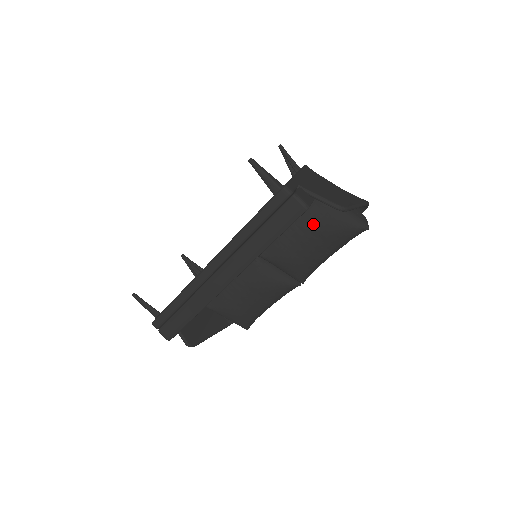
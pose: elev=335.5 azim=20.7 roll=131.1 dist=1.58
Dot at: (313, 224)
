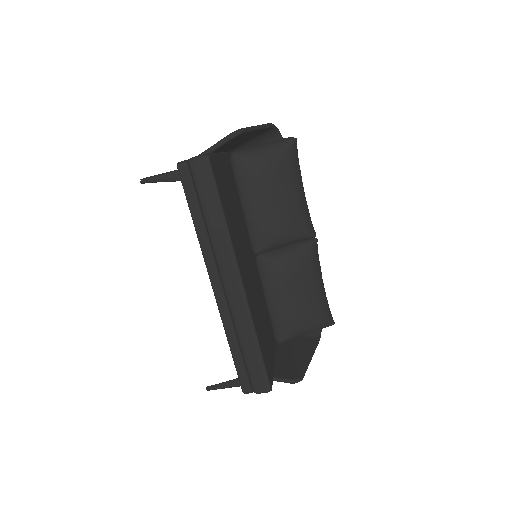
Dot at: (255, 181)
